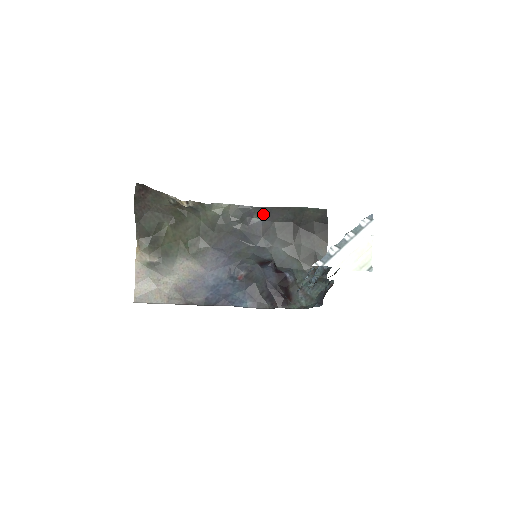
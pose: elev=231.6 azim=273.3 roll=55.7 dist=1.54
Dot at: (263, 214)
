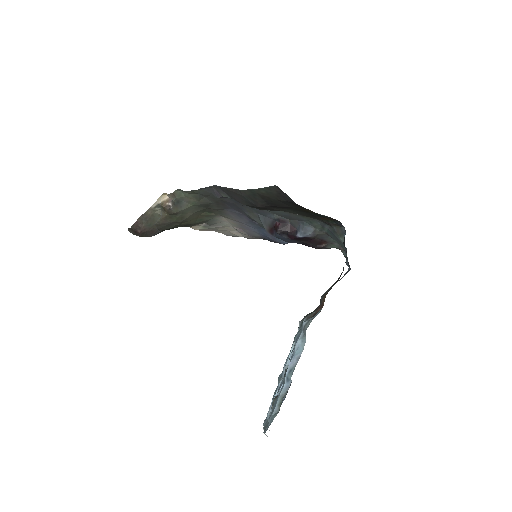
Dot at: (226, 194)
